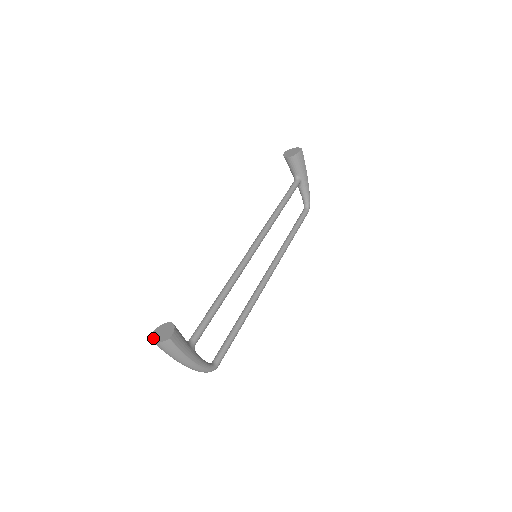
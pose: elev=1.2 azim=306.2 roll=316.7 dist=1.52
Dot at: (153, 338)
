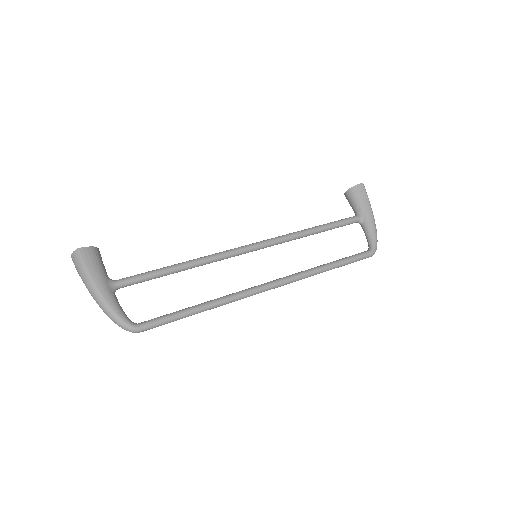
Dot at: occluded
